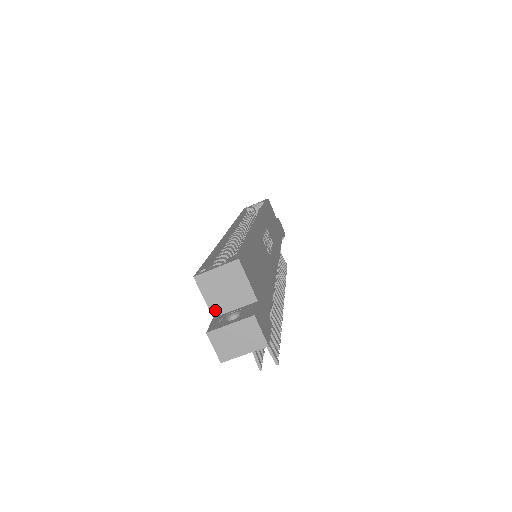
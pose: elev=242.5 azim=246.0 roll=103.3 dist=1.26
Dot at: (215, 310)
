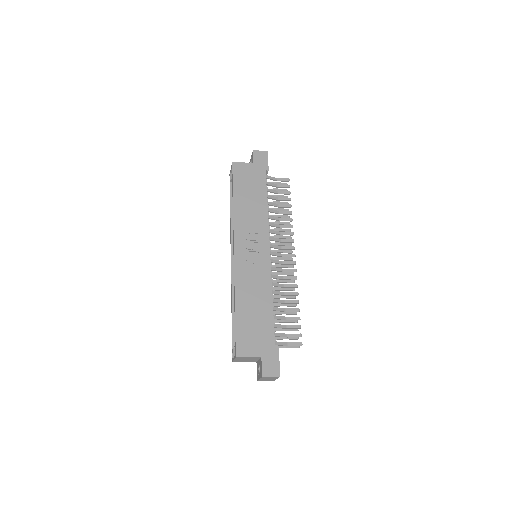
Dot at: occluded
